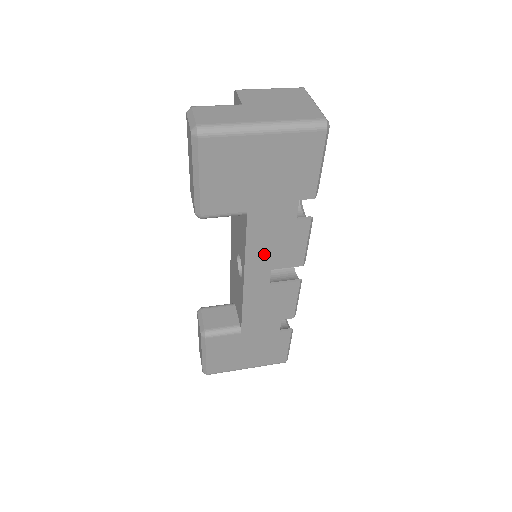
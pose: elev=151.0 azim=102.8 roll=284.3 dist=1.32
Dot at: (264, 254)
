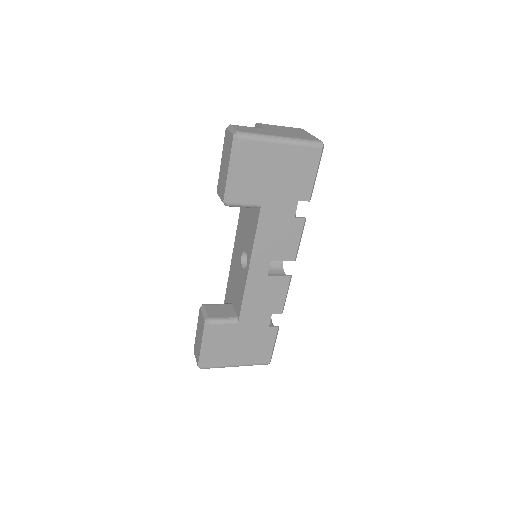
Dot at: (267, 245)
